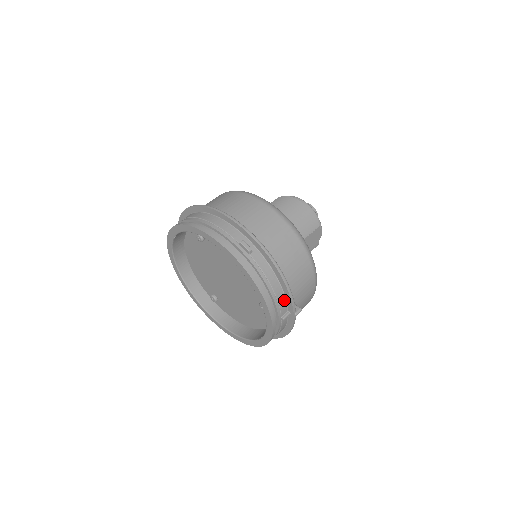
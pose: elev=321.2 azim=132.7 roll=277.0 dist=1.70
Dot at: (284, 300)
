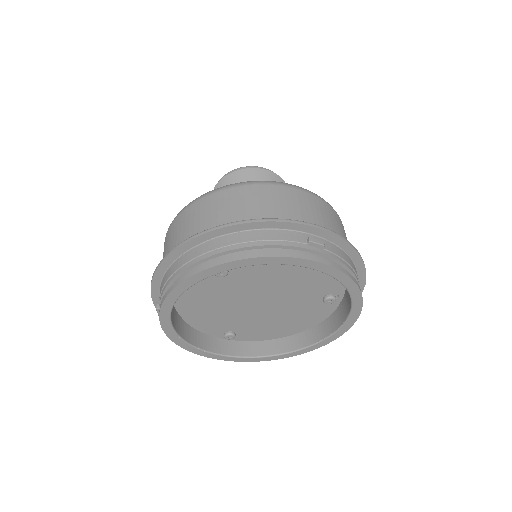
Dot at: occluded
